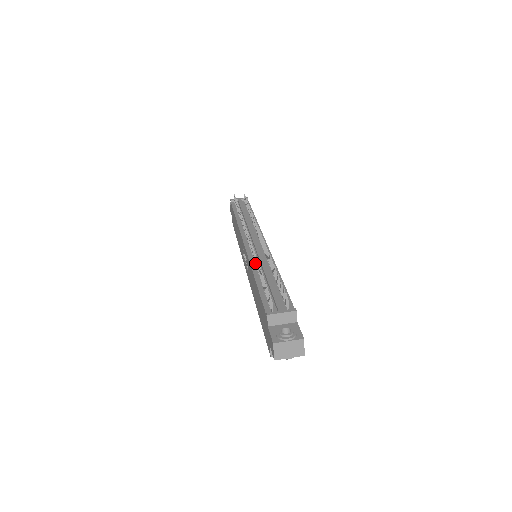
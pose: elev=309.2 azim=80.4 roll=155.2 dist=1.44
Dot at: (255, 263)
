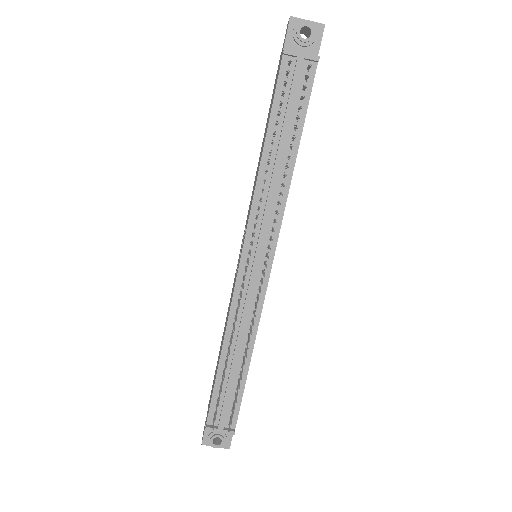
Dot at: (234, 320)
